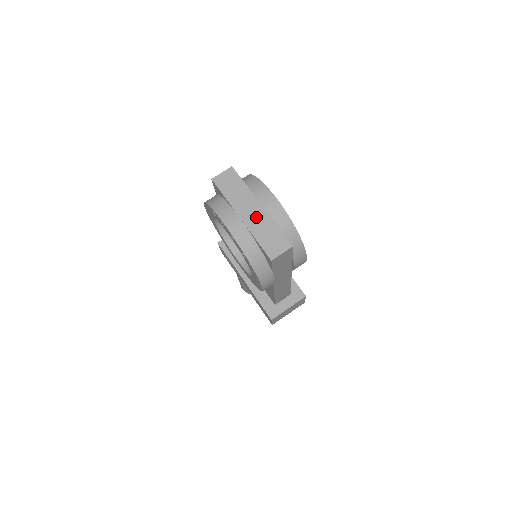
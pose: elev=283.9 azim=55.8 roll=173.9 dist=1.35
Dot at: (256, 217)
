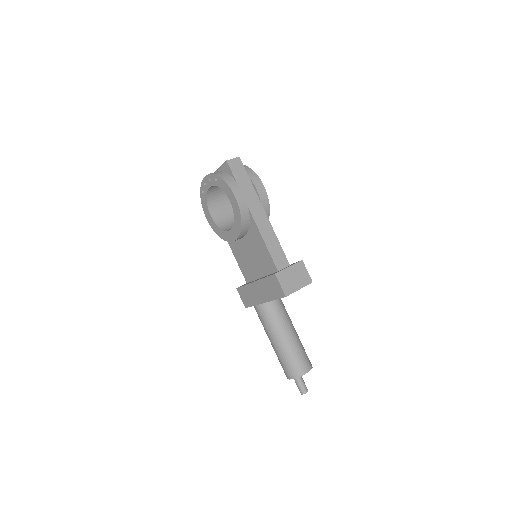
Dot at: occluded
